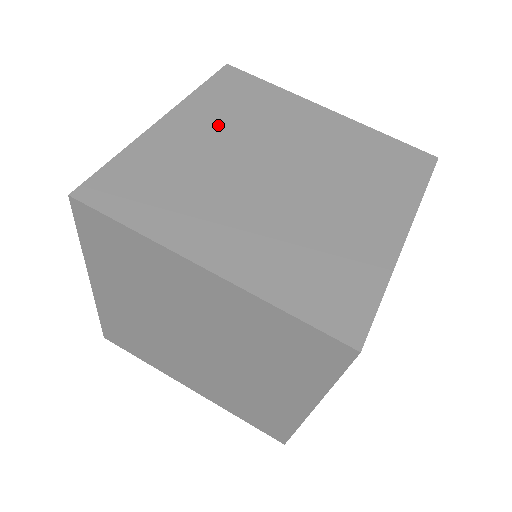
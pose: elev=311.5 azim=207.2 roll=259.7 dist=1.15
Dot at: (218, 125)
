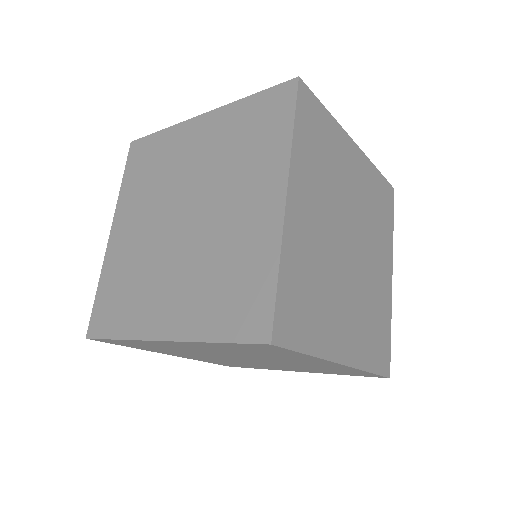
Dot at: (316, 193)
